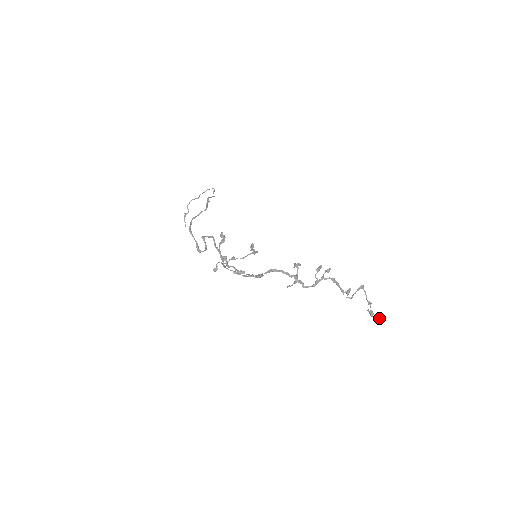
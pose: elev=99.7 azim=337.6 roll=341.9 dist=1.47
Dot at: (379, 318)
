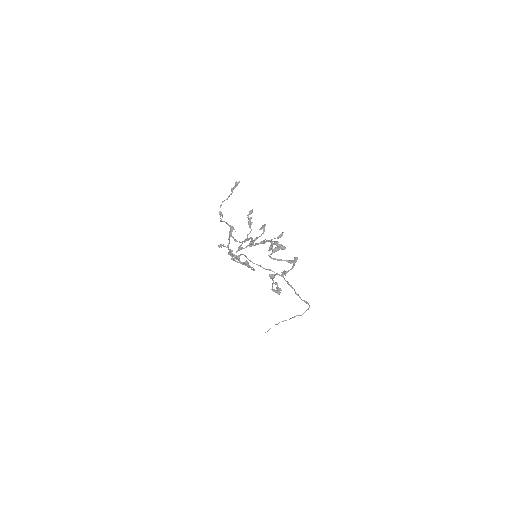
Dot at: (277, 290)
